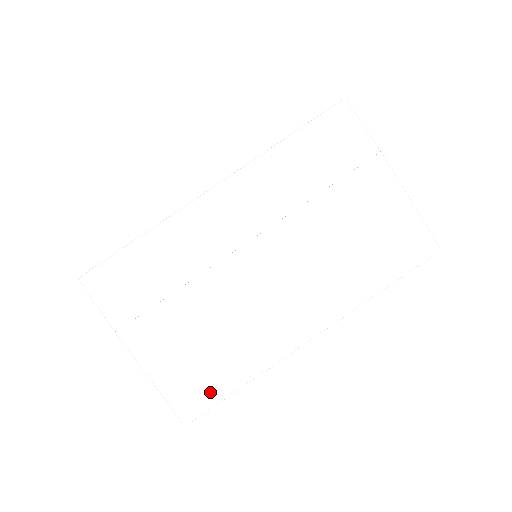
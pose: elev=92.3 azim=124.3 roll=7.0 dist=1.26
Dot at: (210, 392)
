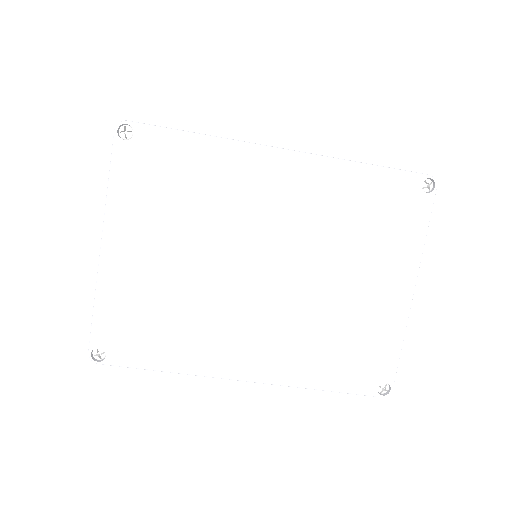
Dot at: occluded
